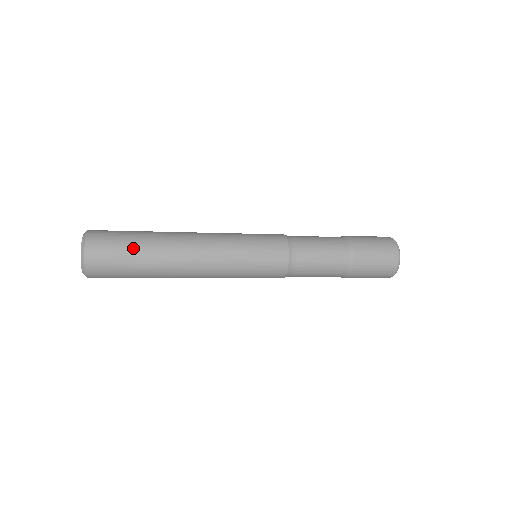
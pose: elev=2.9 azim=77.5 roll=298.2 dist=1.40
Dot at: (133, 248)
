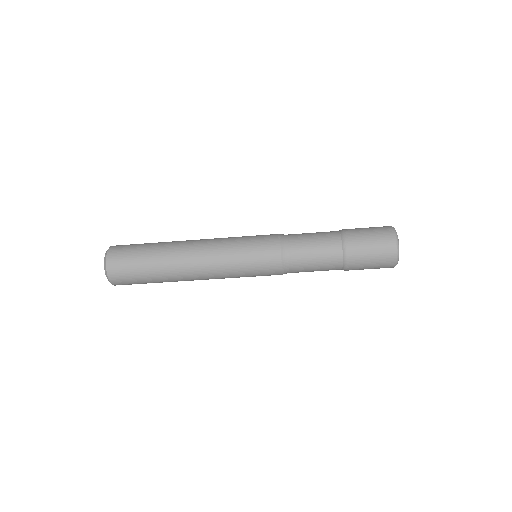
Dot at: (146, 245)
